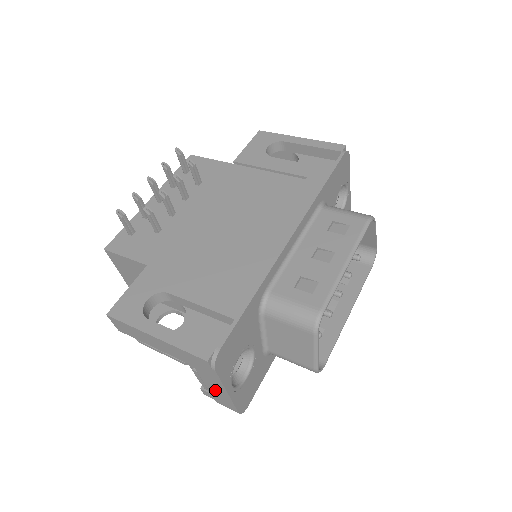
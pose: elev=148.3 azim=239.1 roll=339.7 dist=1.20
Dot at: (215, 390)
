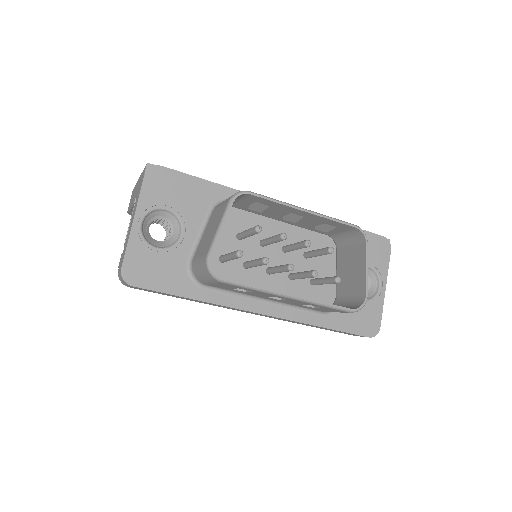
Dot at: occluded
